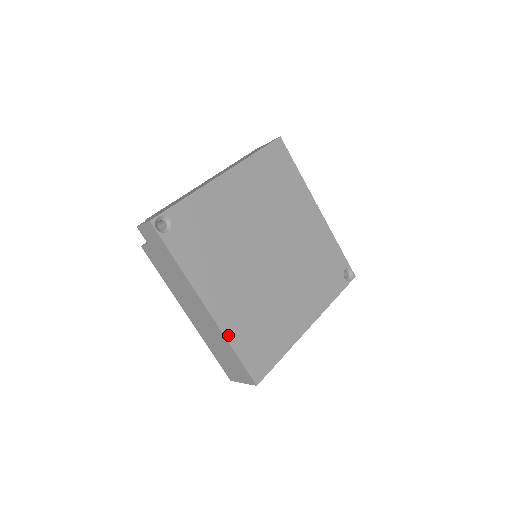
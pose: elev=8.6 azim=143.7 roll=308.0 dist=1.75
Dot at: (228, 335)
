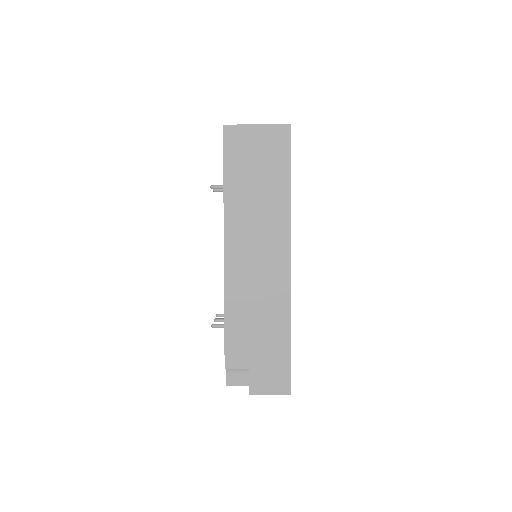
Dot at: occluded
